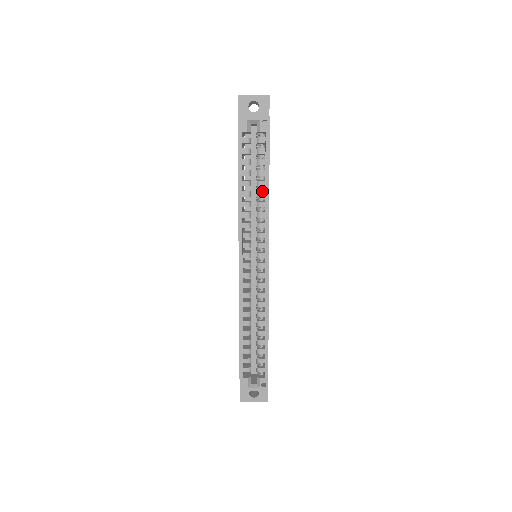
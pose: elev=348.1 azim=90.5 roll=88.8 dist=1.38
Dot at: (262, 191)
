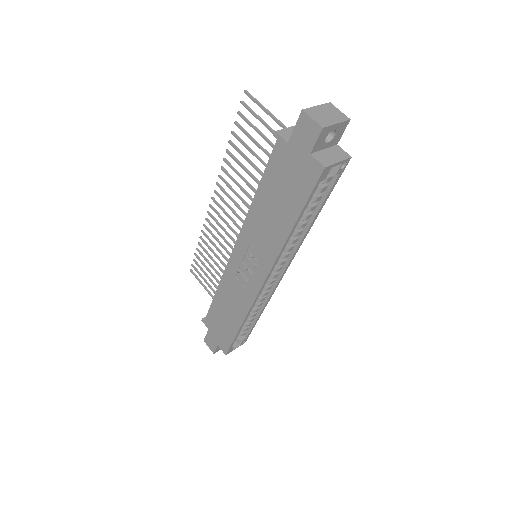
Dot at: (305, 223)
